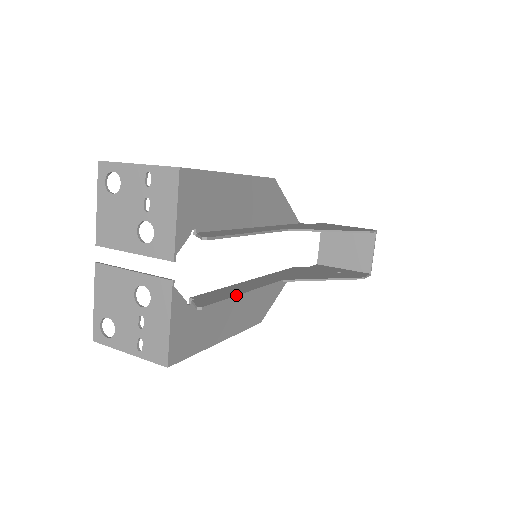
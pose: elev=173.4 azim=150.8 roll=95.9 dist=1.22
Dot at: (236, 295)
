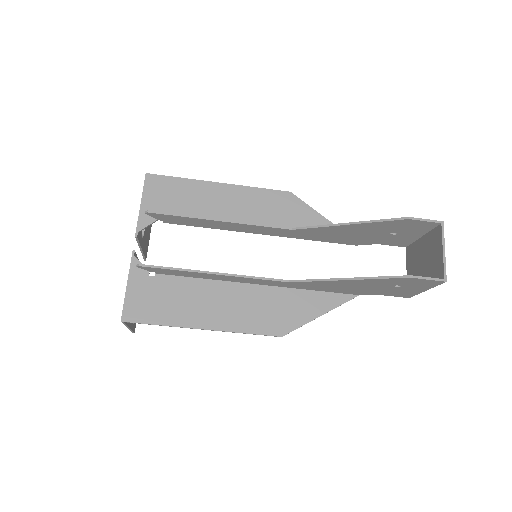
Dot at: occluded
